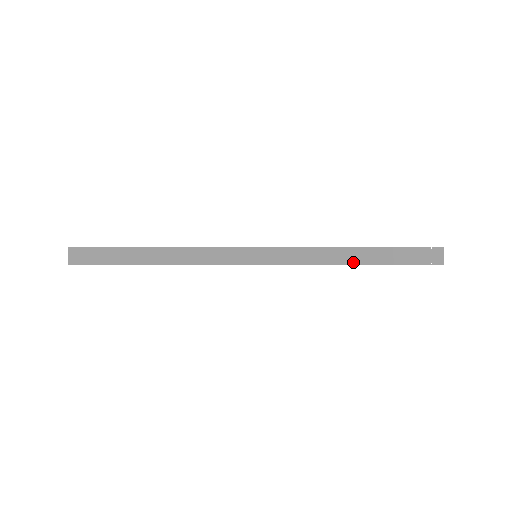
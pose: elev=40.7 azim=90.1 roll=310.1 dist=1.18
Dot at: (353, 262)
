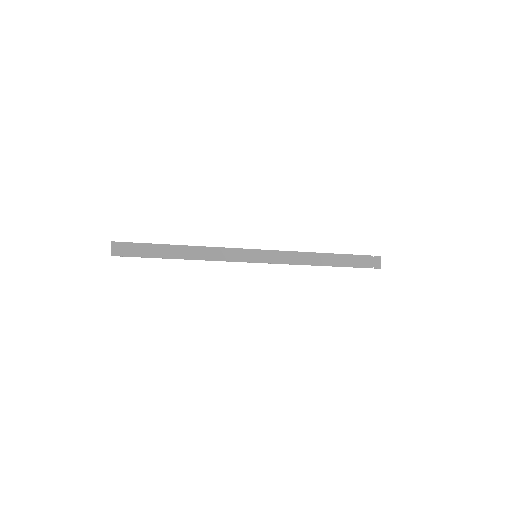
Dot at: (323, 264)
